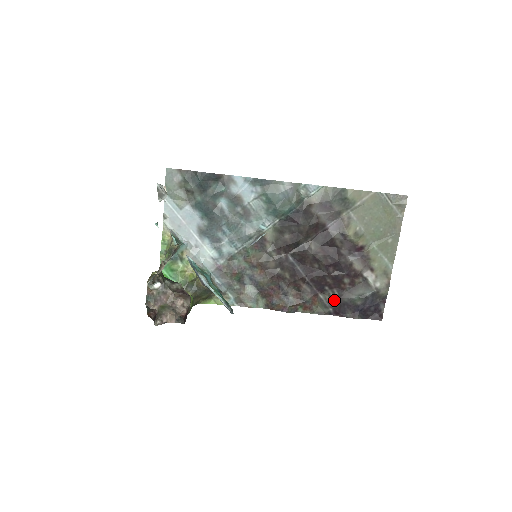
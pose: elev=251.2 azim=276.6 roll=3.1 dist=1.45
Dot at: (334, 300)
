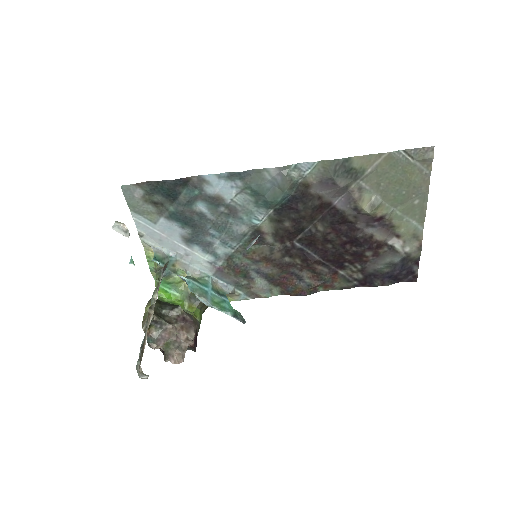
Dot at: (357, 273)
